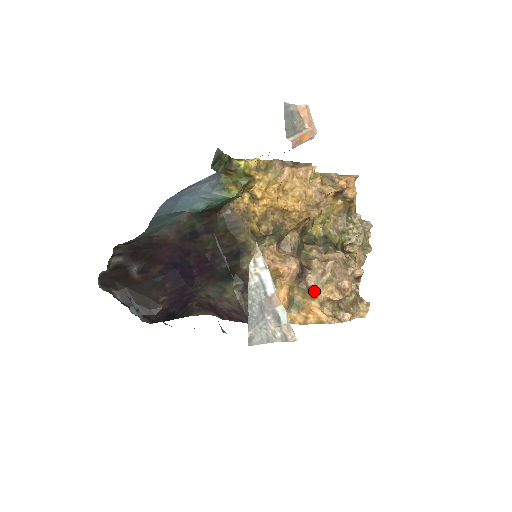
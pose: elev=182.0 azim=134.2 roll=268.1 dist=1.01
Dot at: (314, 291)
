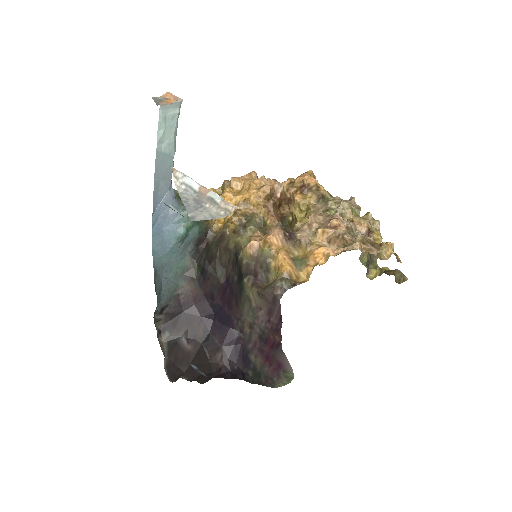
Dot at: (304, 237)
